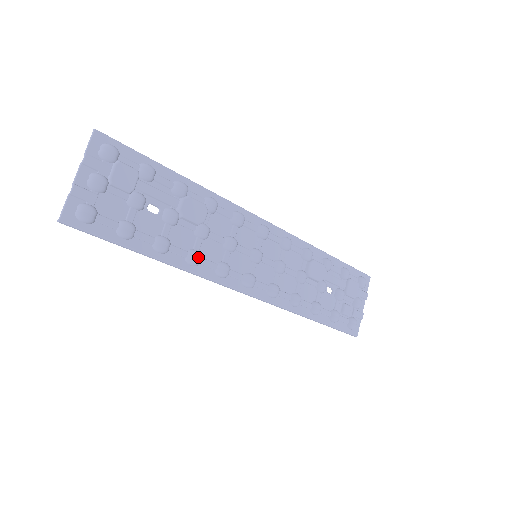
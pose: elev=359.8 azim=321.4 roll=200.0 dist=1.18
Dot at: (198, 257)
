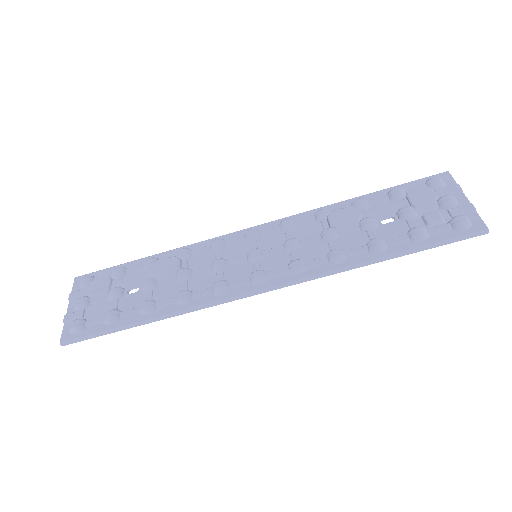
Dot at: (184, 293)
